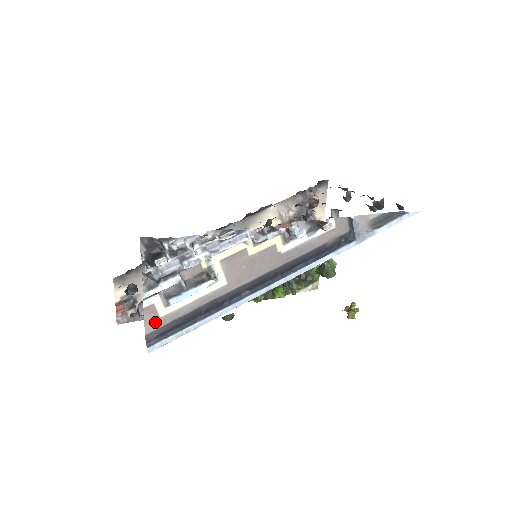
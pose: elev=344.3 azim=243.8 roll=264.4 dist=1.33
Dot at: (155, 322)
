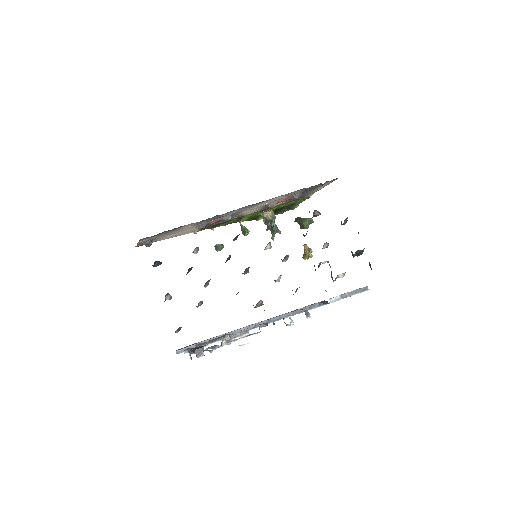
Dot at: occluded
